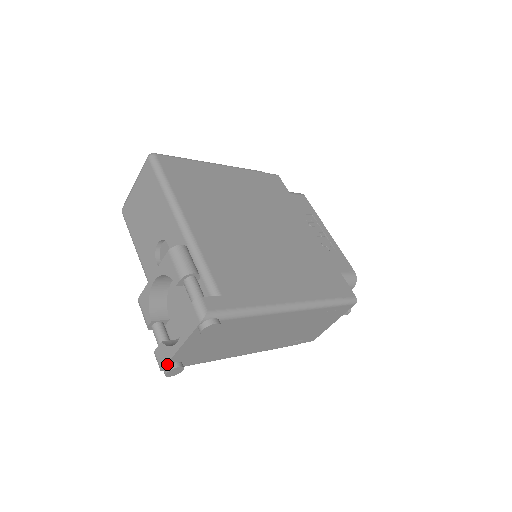
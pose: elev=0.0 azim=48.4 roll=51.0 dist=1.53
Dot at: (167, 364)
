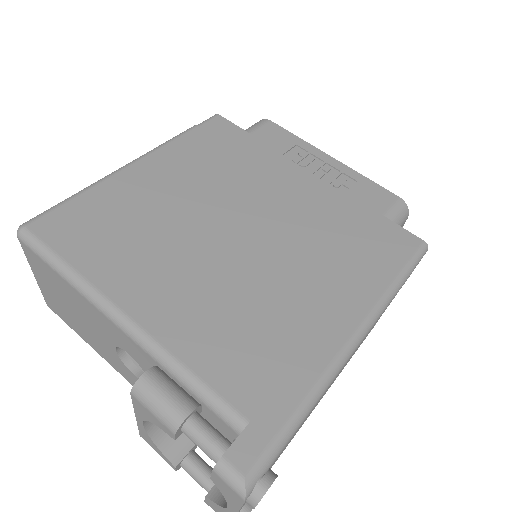
Dot at: out of frame
